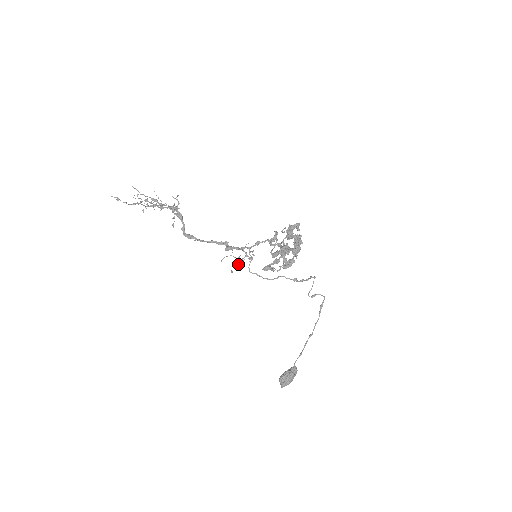
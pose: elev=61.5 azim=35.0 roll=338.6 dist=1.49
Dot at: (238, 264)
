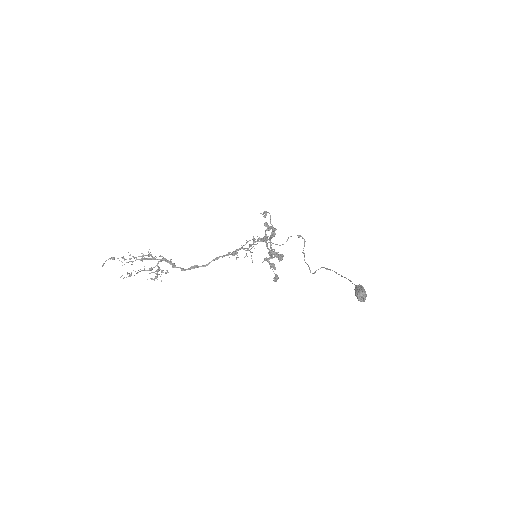
Dot at: (254, 241)
